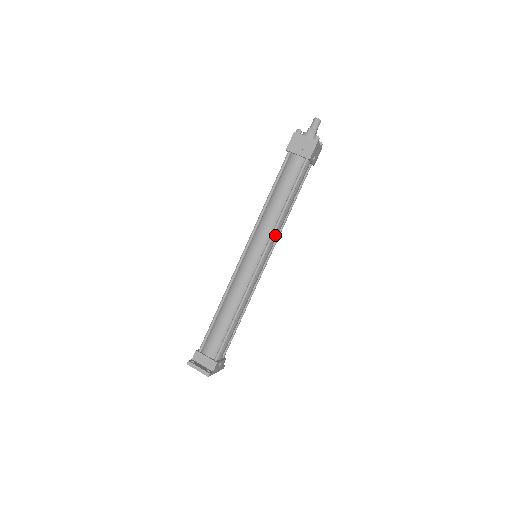
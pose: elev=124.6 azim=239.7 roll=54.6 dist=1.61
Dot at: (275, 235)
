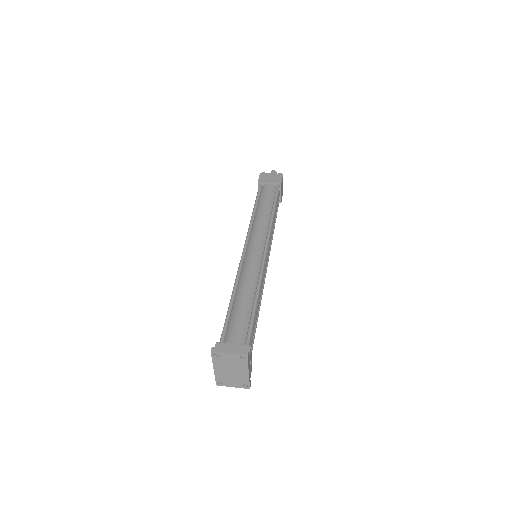
Dot at: (270, 235)
